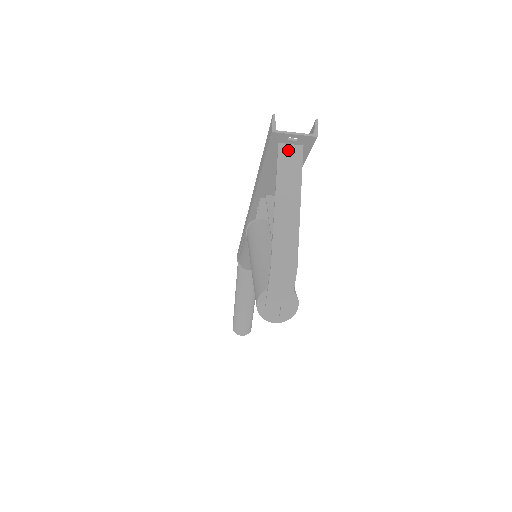
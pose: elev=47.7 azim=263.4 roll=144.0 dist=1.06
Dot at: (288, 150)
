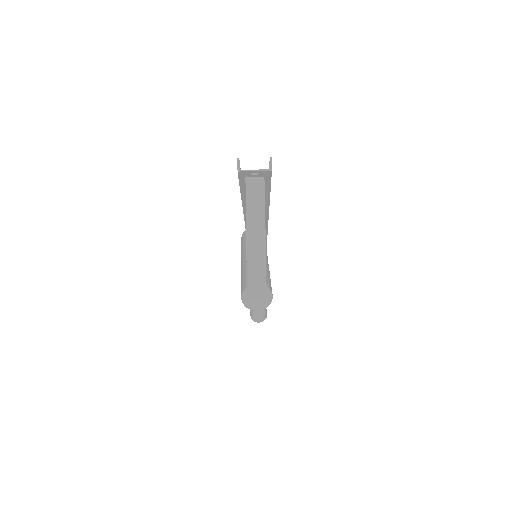
Dot at: (253, 182)
